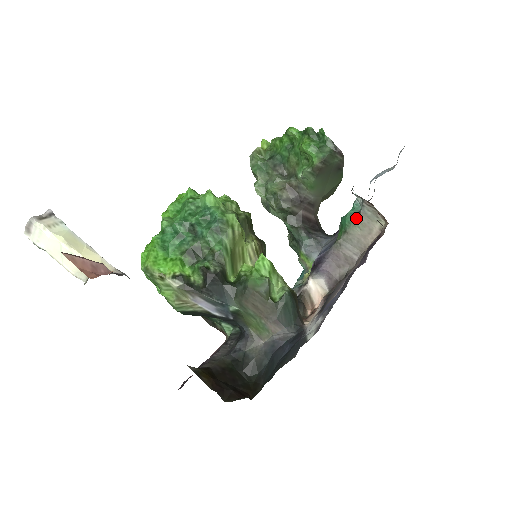
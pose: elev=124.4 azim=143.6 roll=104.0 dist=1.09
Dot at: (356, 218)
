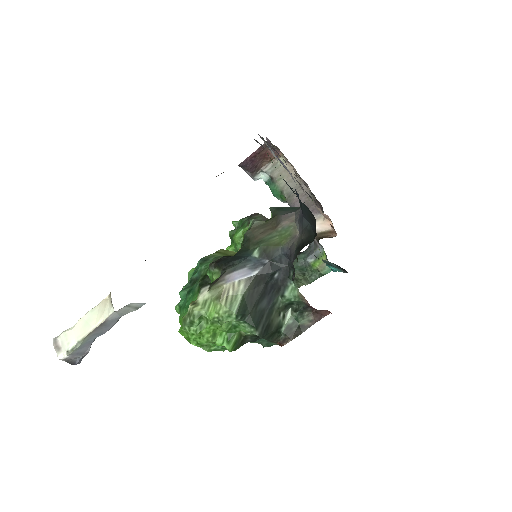
Dot at: (273, 180)
